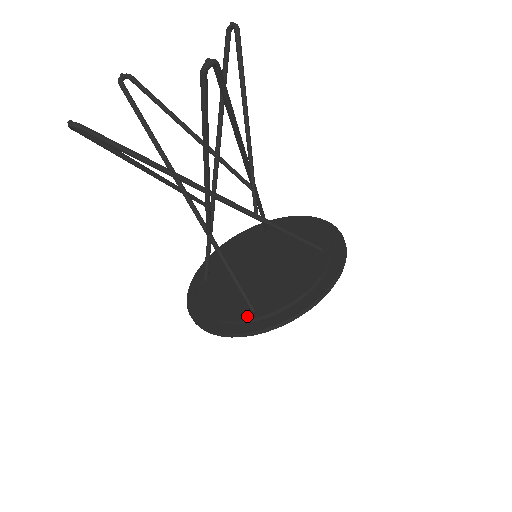
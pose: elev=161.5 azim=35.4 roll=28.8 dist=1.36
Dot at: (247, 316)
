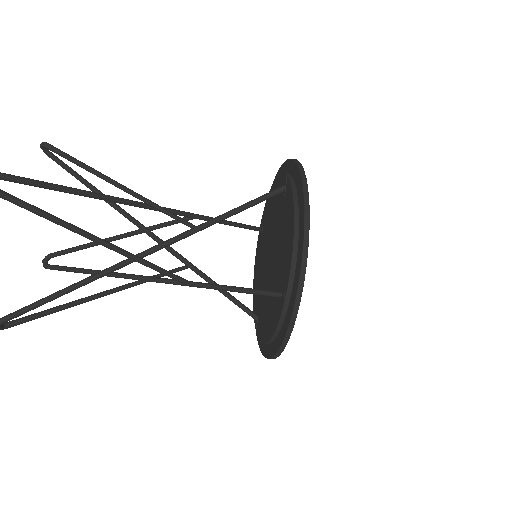
Dot at: (281, 305)
